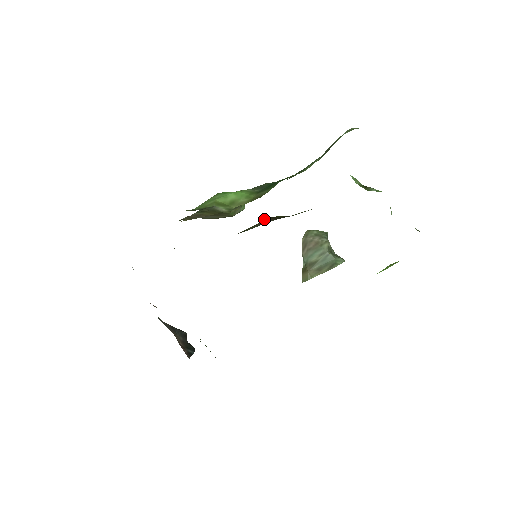
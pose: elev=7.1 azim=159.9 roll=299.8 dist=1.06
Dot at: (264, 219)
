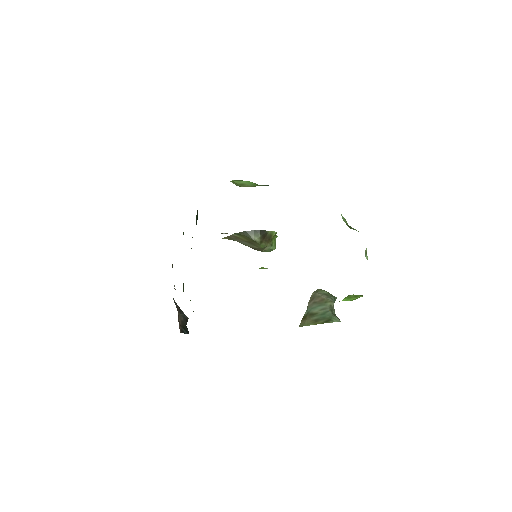
Dot at: occluded
